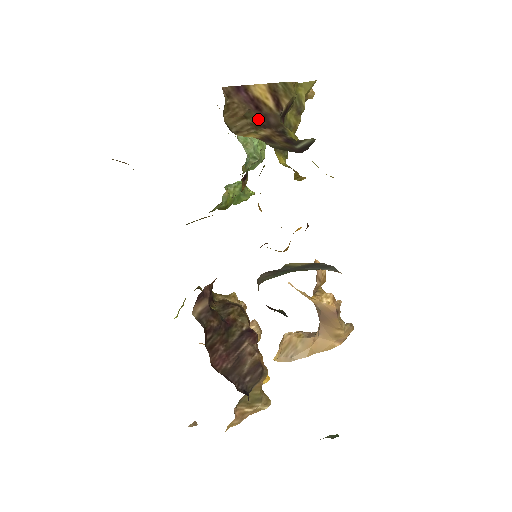
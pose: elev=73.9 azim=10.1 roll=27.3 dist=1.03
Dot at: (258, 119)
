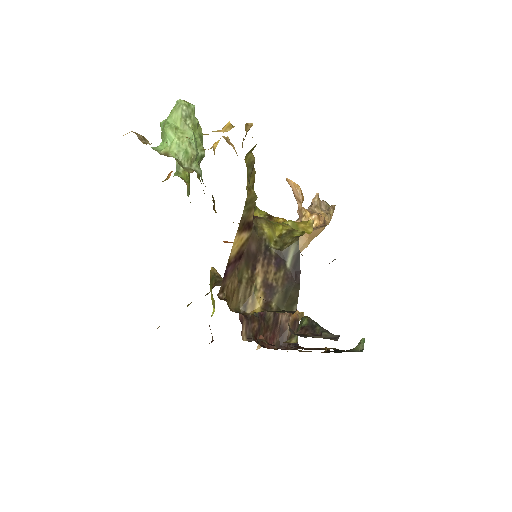
Dot at: (246, 267)
